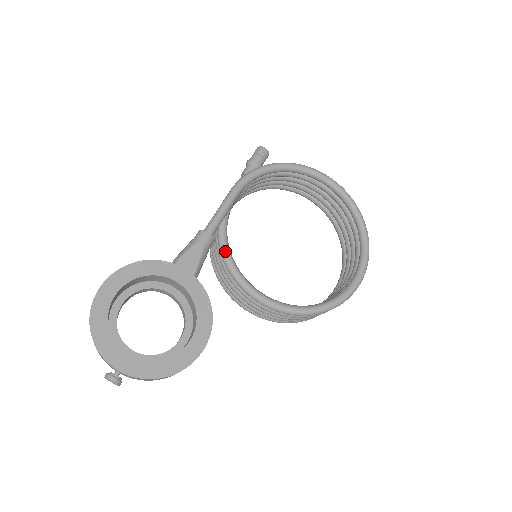
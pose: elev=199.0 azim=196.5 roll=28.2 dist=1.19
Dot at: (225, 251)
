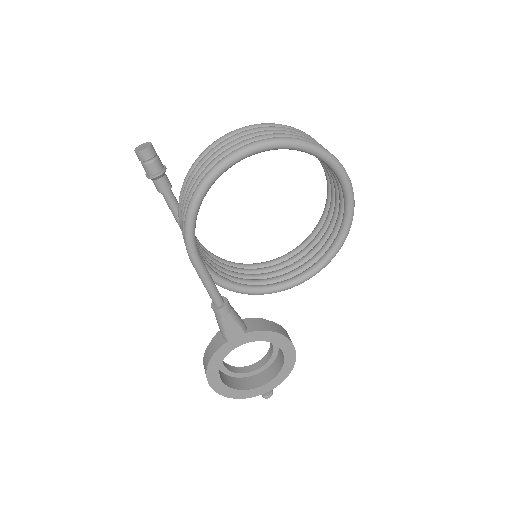
Dot at: (240, 292)
